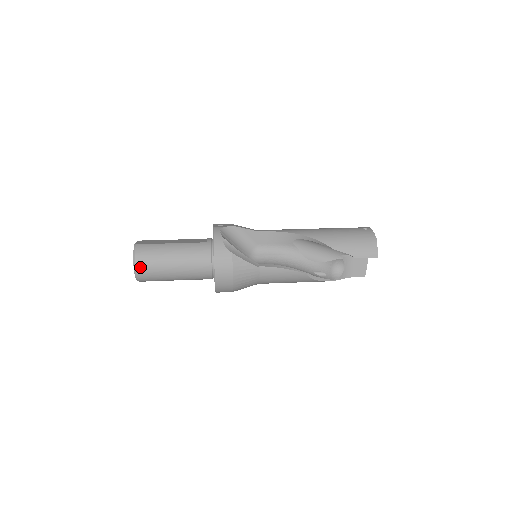
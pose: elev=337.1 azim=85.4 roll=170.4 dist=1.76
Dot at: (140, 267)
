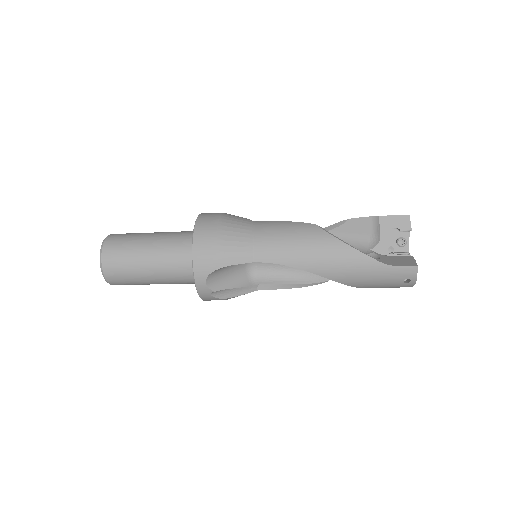
Dot at: (115, 235)
